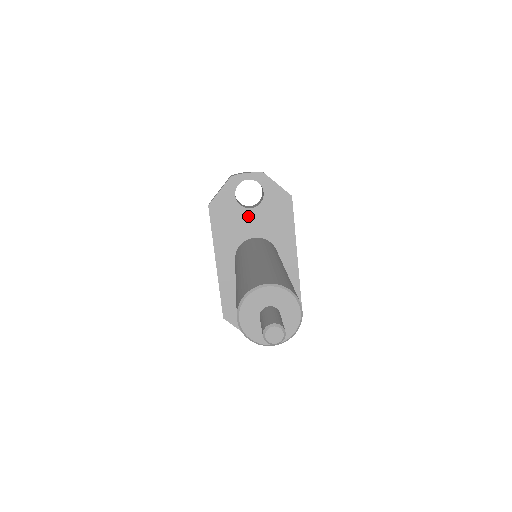
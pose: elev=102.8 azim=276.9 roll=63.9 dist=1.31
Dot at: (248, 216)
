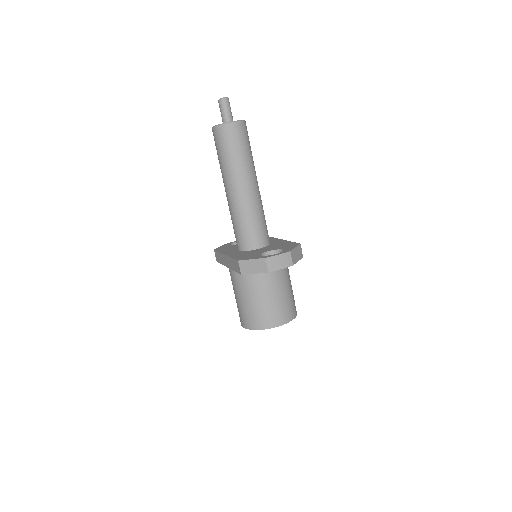
Dot at: occluded
